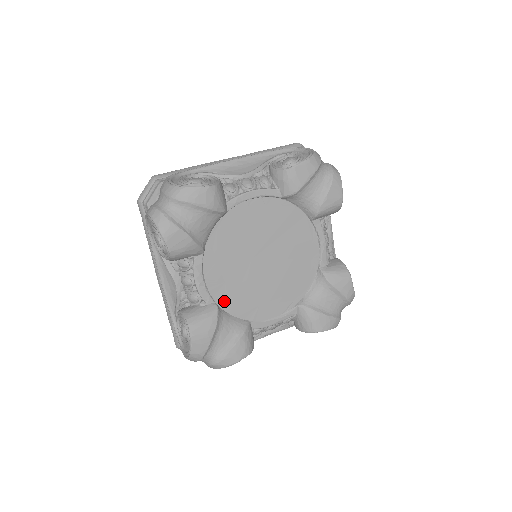
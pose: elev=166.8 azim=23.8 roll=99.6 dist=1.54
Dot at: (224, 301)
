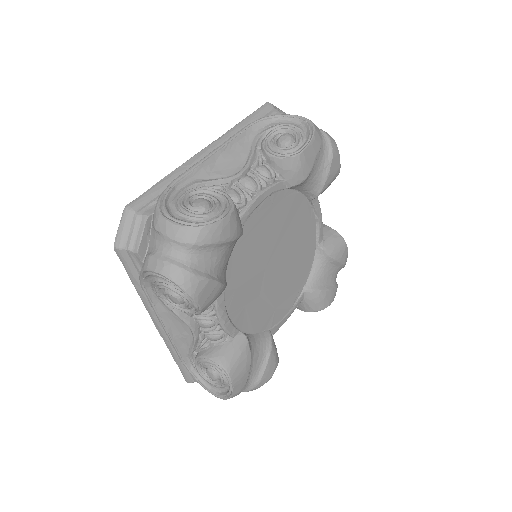
Dot at: (247, 324)
